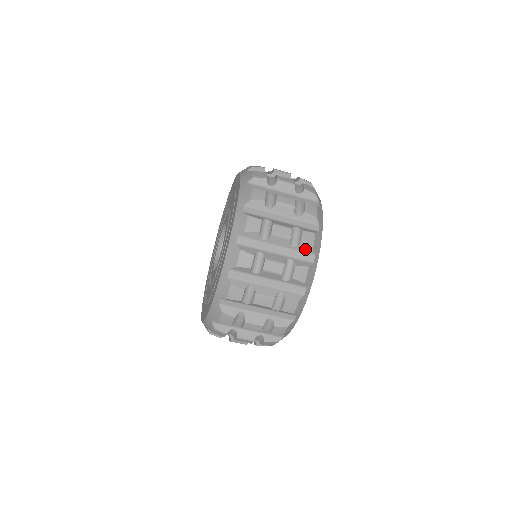
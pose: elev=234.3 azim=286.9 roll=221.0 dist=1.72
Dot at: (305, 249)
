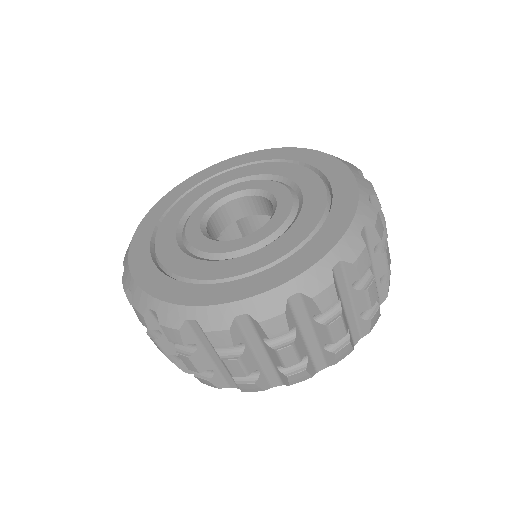
Dot at: (364, 327)
